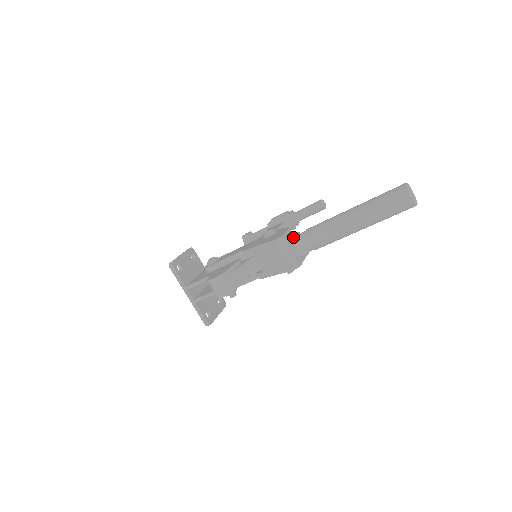
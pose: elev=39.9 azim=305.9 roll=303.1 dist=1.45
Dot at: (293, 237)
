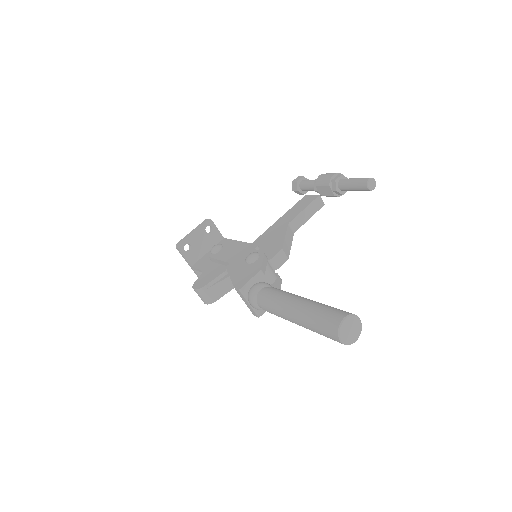
Dot at: (251, 292)
